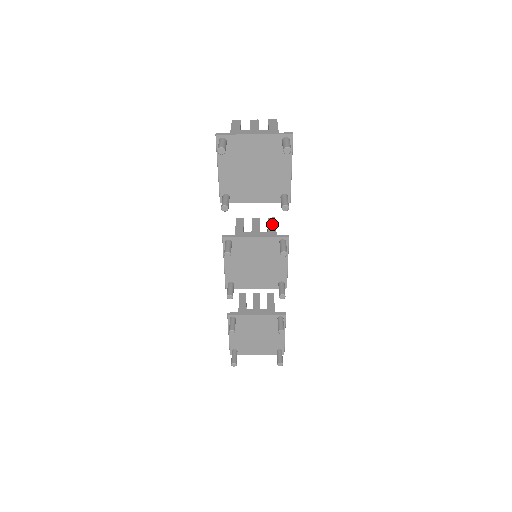
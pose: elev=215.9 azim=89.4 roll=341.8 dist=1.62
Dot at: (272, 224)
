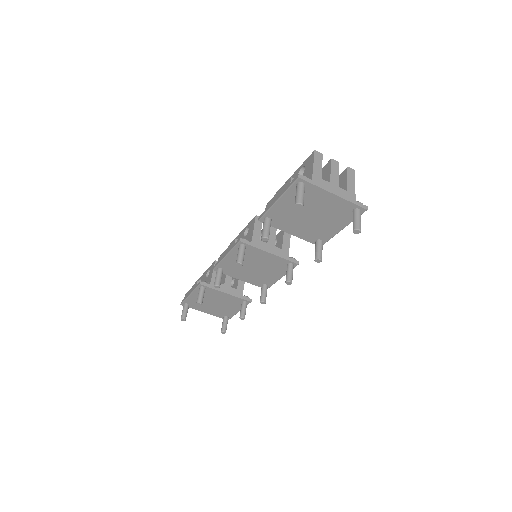
Dot at: (287, 239)
